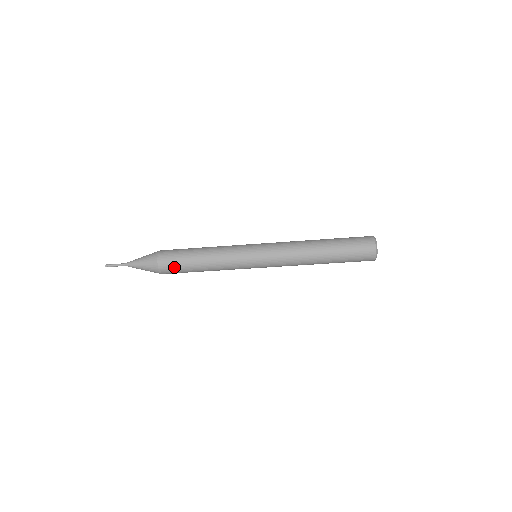
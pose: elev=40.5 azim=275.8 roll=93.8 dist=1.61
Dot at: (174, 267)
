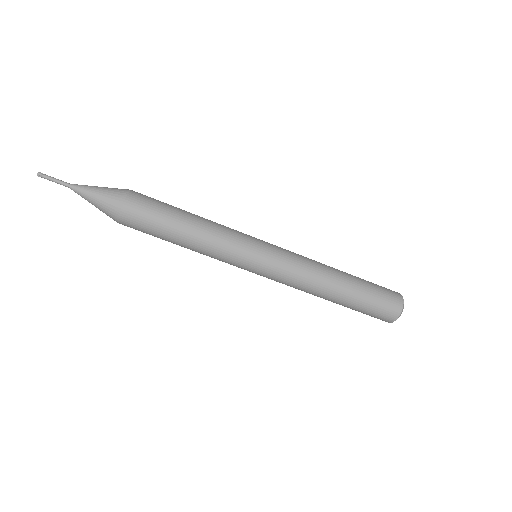
Dot at: (143, 222)
